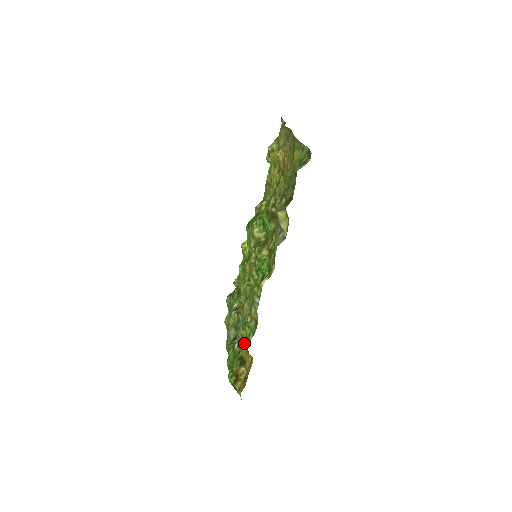
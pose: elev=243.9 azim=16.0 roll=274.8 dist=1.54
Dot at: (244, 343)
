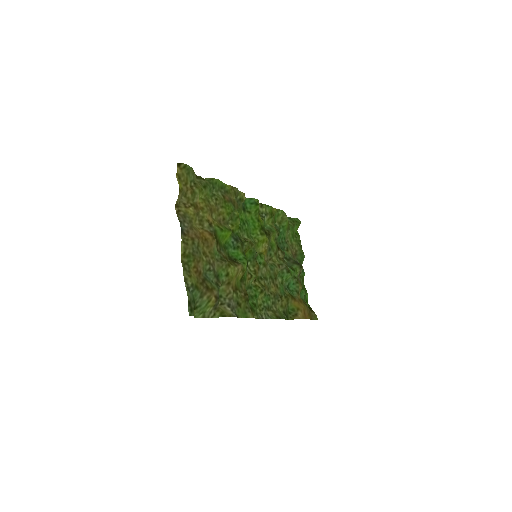
Dot at: (285, 315)
